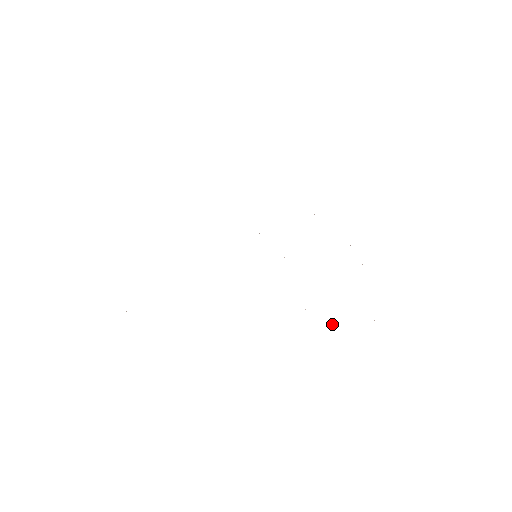
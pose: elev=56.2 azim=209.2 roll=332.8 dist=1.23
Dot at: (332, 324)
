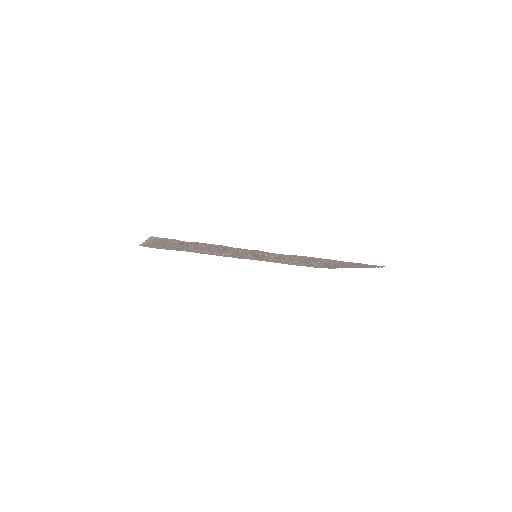
Dot at: (366, 264)
